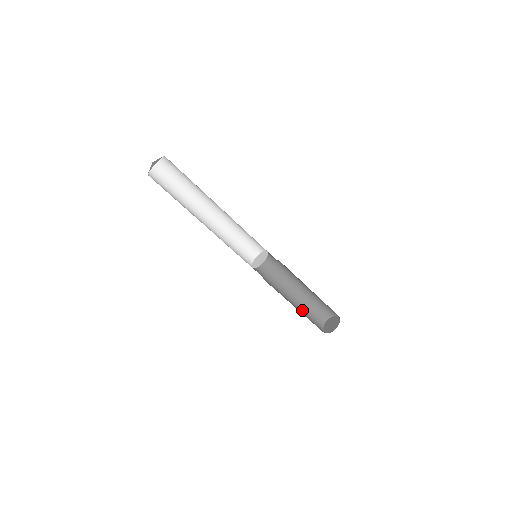
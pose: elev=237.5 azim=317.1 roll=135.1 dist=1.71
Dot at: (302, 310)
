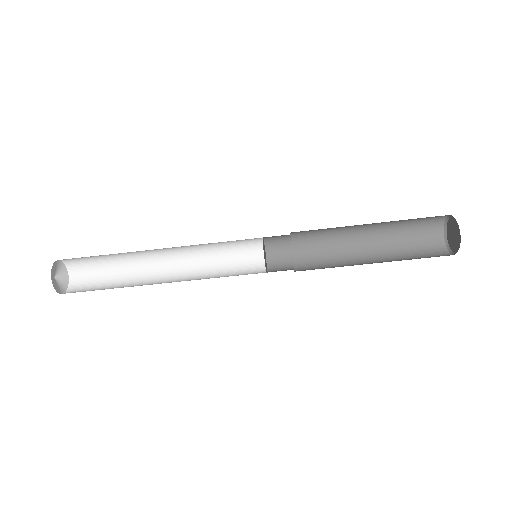
Dot at: (390, 243)
